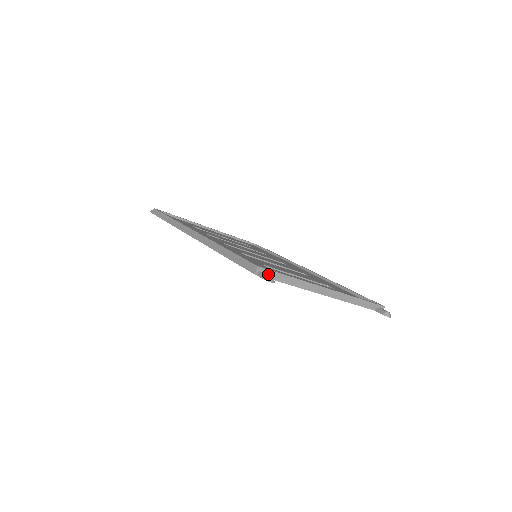
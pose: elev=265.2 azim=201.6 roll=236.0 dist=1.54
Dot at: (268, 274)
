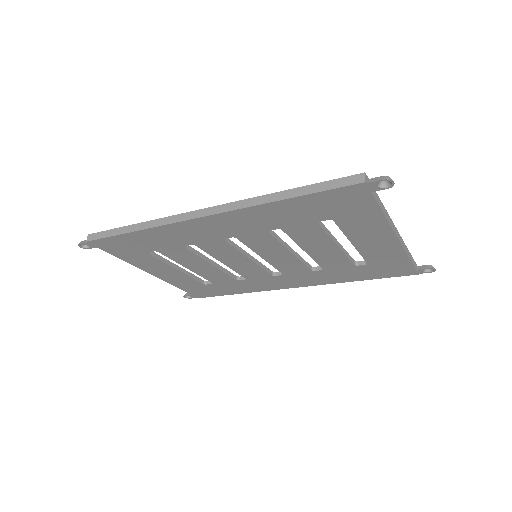
Dot at: (380, 179)
